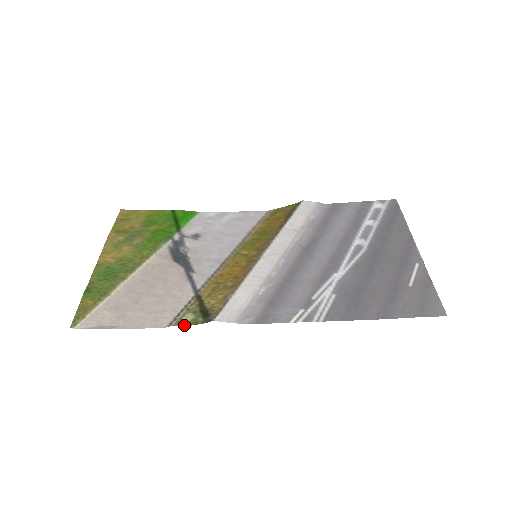
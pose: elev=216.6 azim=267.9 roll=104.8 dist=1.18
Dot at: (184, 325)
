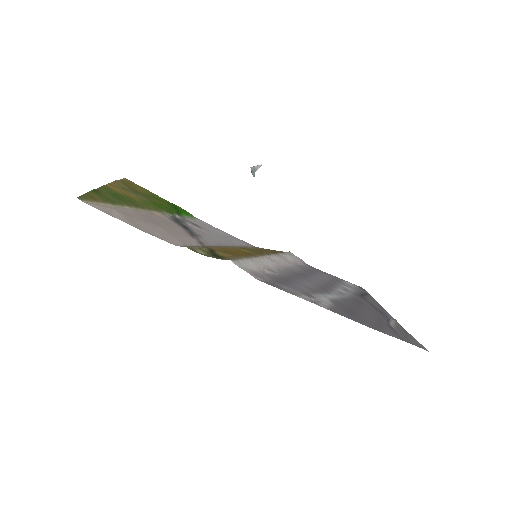
Dot at: (197, 252)
